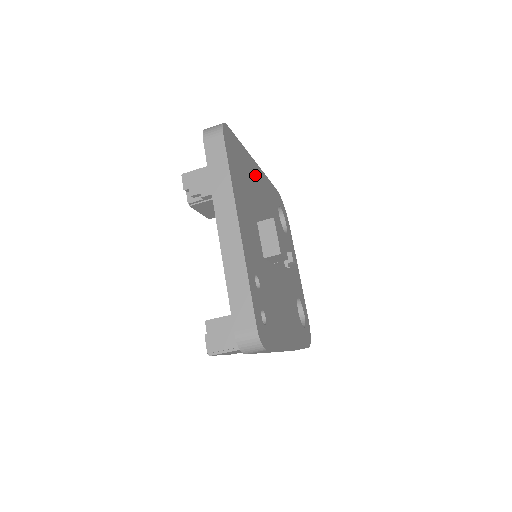
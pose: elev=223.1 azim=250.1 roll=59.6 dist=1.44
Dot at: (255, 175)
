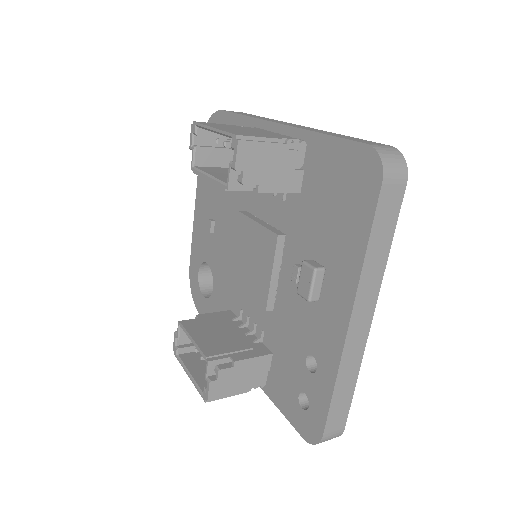
Dot at: occluded
